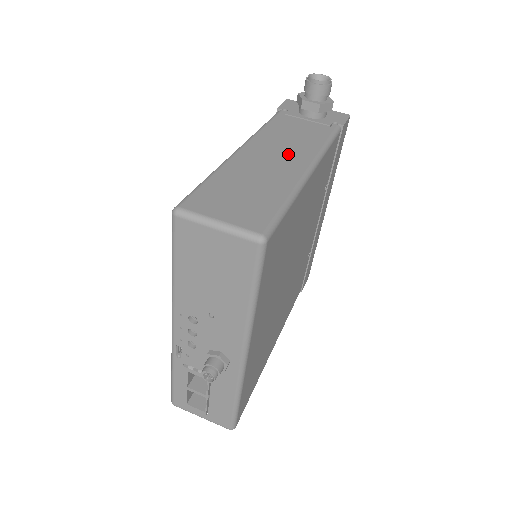
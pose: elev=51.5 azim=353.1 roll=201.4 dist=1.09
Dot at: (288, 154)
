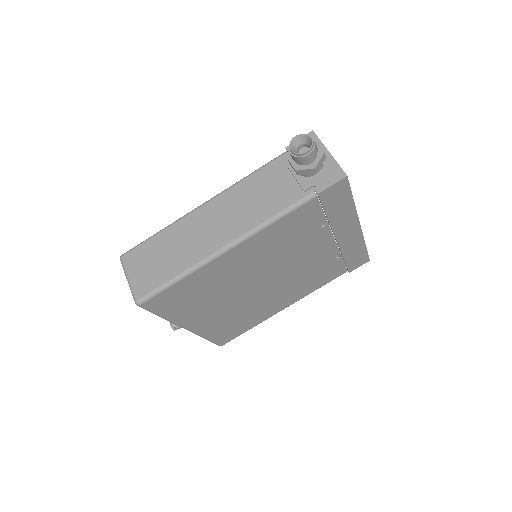
Dot at: (226, 225)
